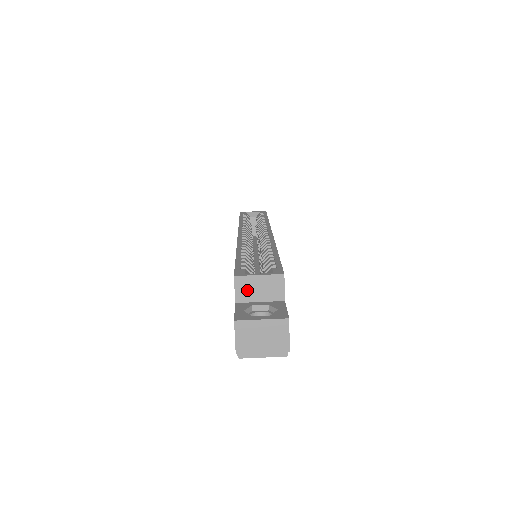
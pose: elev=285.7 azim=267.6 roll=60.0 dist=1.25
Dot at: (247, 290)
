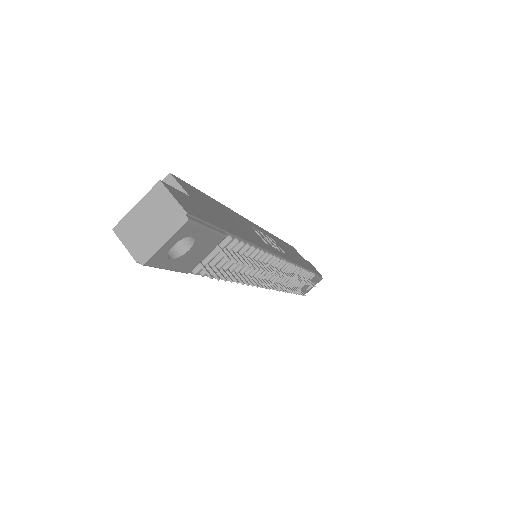
Dot at: occluded
